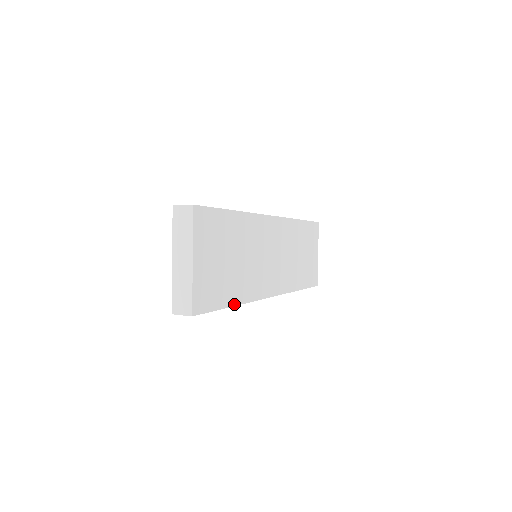
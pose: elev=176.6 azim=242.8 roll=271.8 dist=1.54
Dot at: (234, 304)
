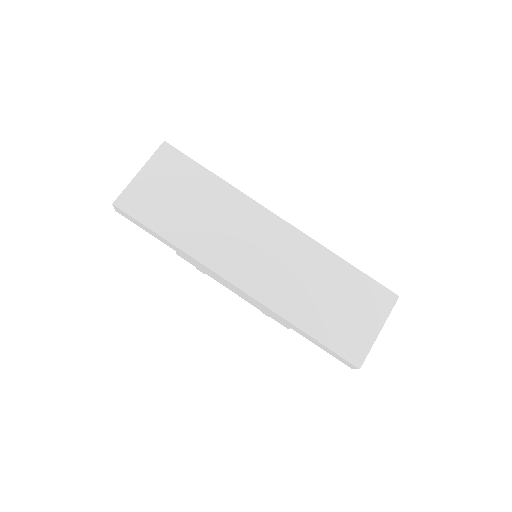
Dot at: (168, 239)
